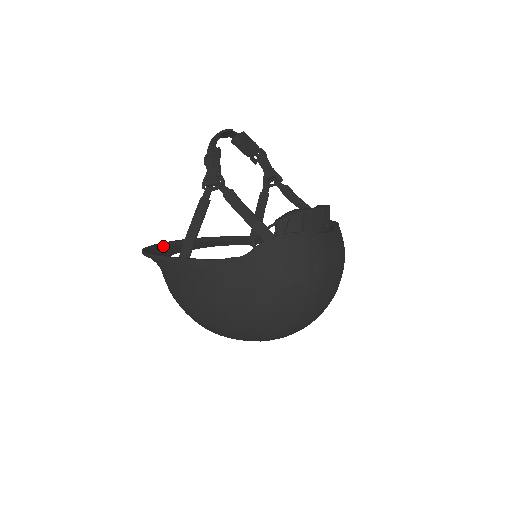
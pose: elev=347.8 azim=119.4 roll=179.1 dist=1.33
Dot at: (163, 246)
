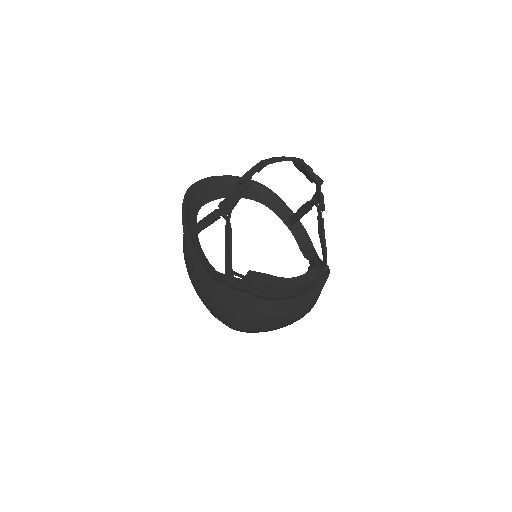
Dot at: (219, 181)
